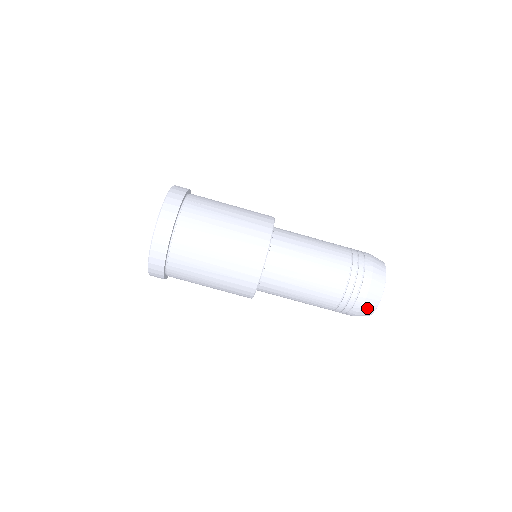
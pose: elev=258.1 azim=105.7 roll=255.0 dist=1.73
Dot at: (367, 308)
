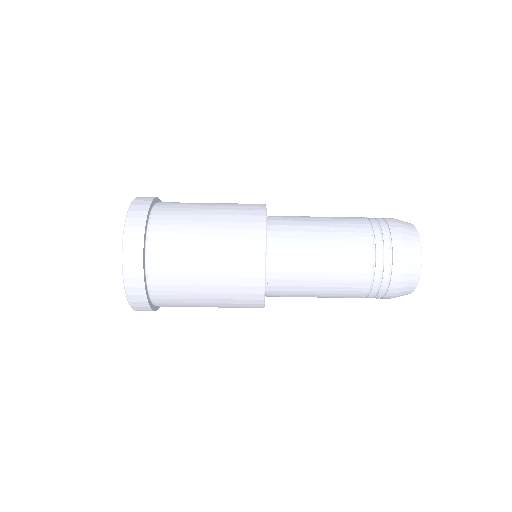
Dot at: (399, 296)
